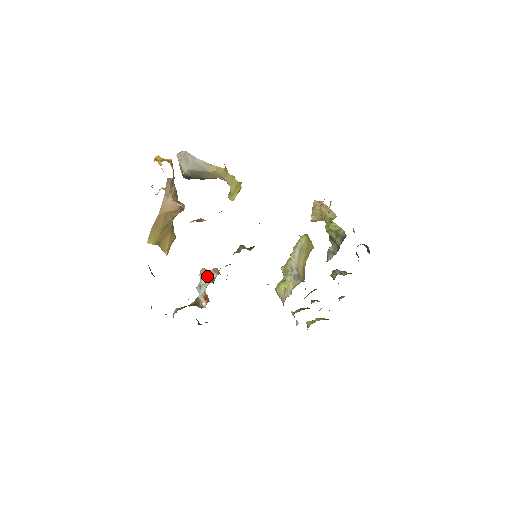
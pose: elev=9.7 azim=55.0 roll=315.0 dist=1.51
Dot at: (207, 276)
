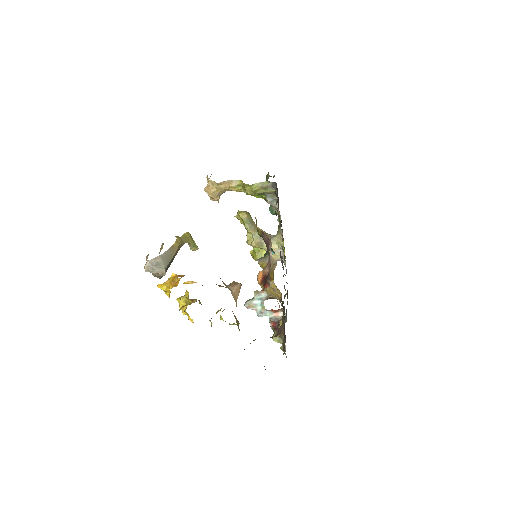
Dot at: (257, 302)
